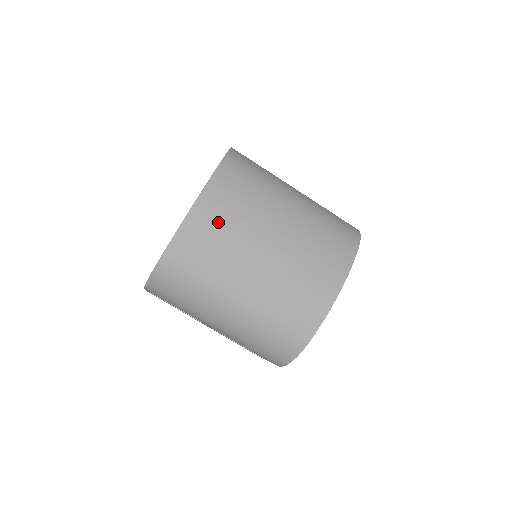
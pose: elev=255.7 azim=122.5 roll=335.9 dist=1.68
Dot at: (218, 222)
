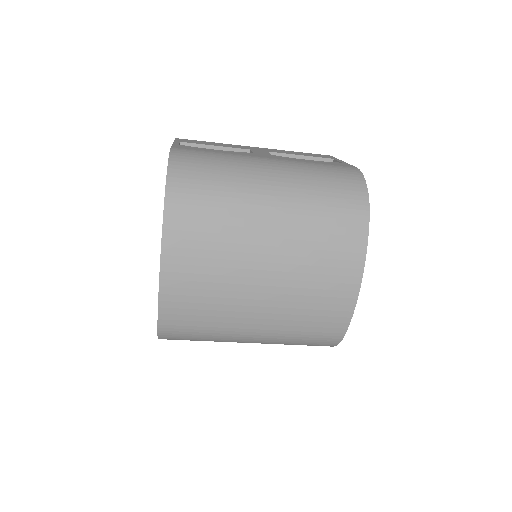
Dot at: (196, 277)
